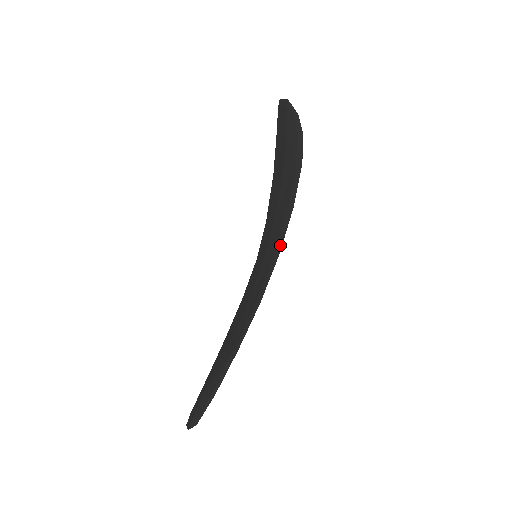
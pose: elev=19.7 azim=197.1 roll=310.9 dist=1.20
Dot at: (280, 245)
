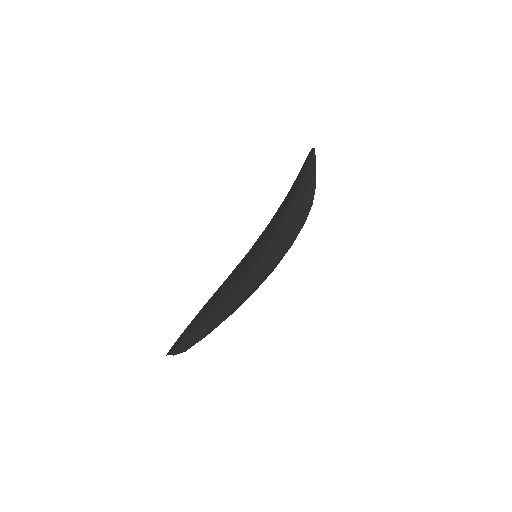
Dot at: (253, 245)
